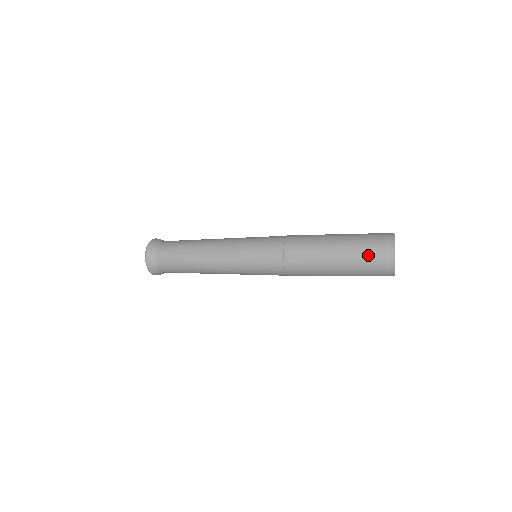
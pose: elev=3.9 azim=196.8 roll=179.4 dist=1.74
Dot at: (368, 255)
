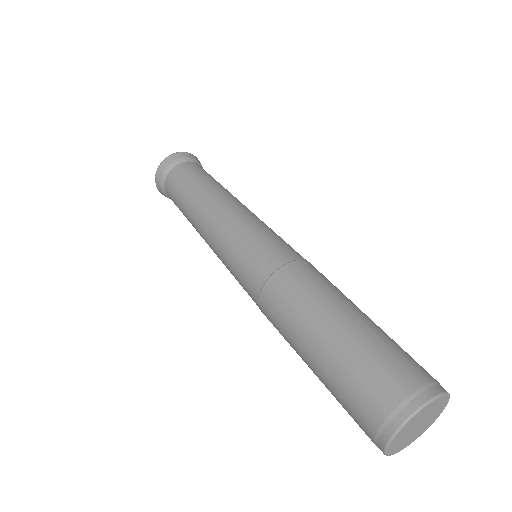
Dot at: (372, 375)
